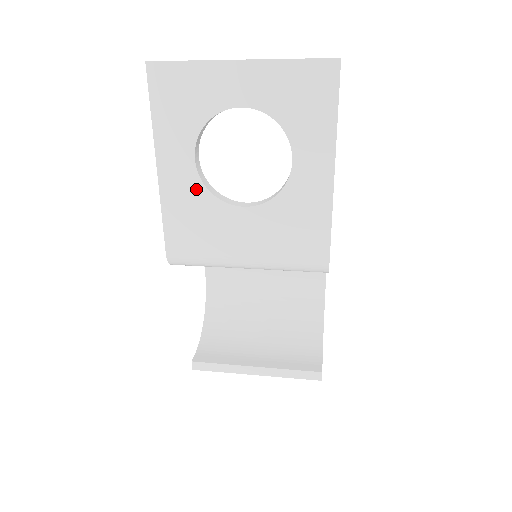
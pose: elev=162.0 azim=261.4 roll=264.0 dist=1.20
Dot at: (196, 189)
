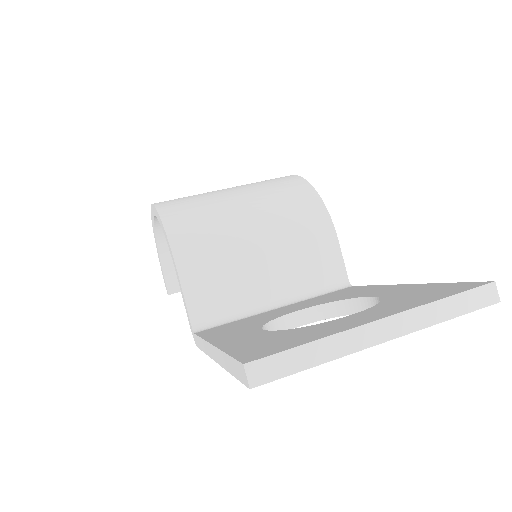
Dot at: occluded
